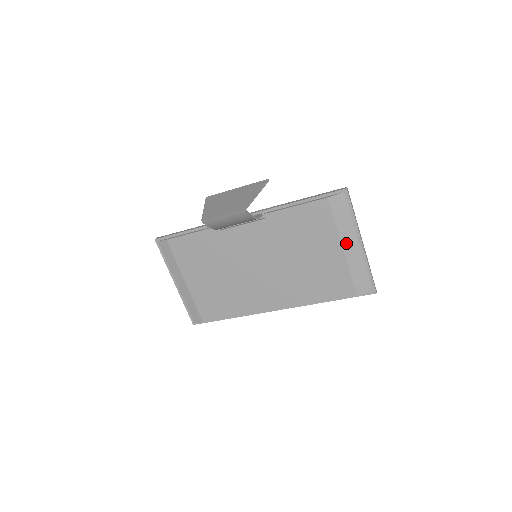
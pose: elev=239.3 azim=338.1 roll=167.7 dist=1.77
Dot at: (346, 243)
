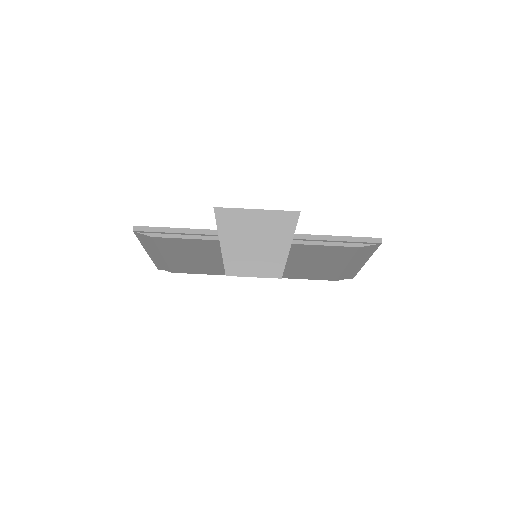
Dot at: (352, 264)
